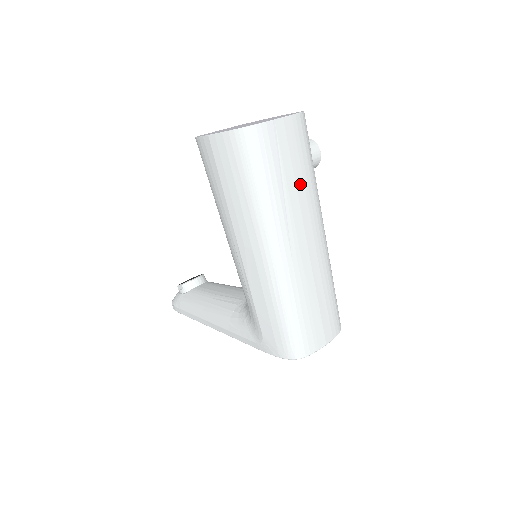
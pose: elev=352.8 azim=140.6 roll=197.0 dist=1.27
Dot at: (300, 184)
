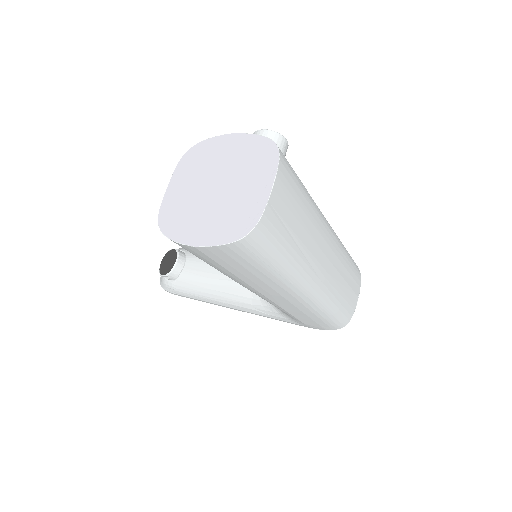
Dot at: (306, 222)
